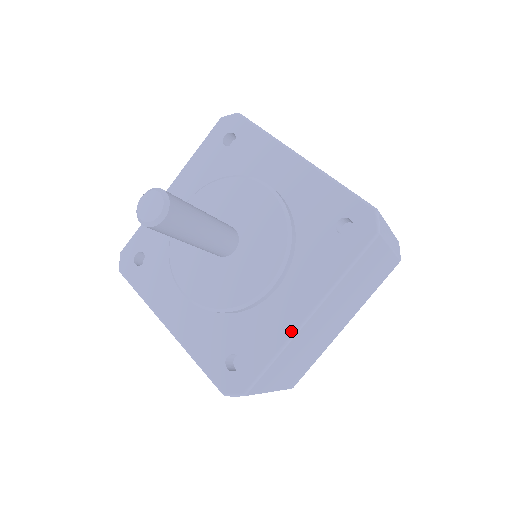
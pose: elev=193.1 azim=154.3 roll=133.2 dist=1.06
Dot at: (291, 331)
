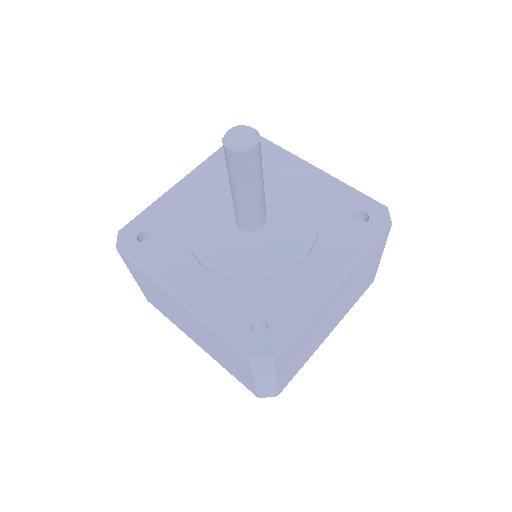
Dot at: (321, 297)
